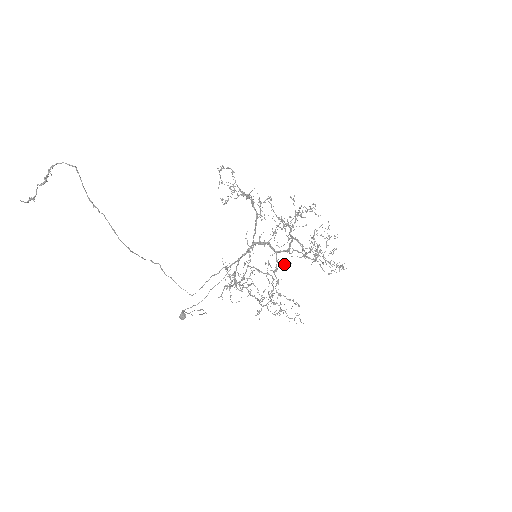
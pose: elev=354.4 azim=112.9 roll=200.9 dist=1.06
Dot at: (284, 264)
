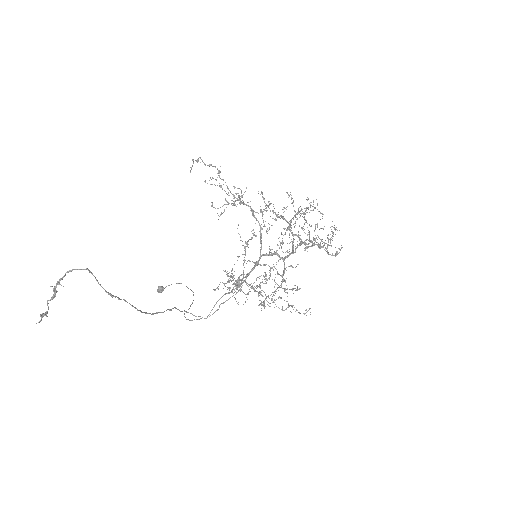
Dot at: (290, 265)
